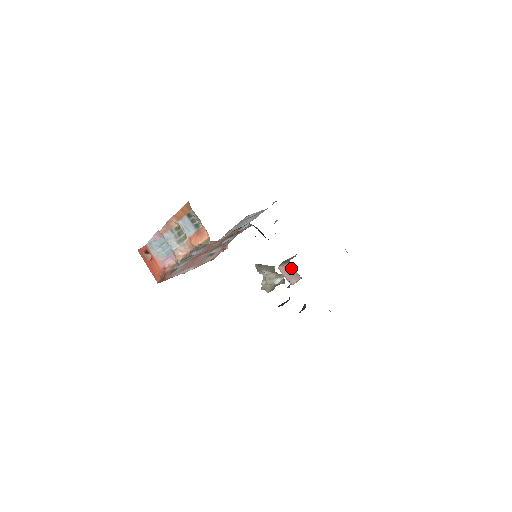
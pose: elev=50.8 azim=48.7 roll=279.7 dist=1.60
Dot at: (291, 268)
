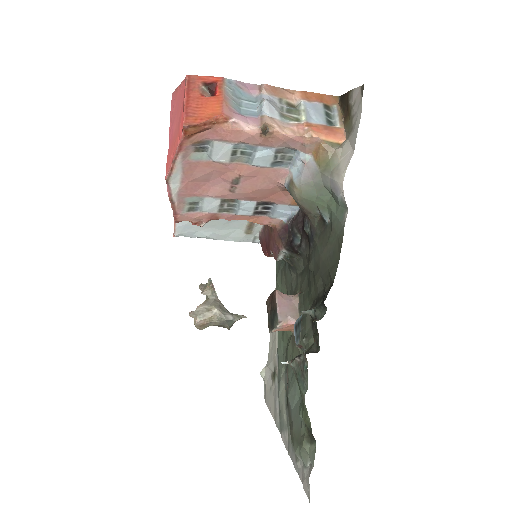
Dot at: (294, 302)
